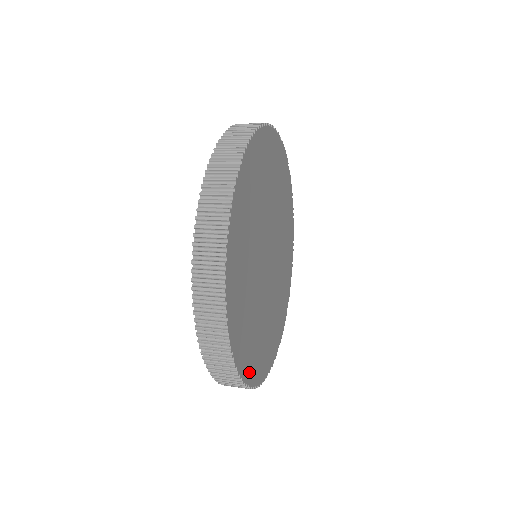
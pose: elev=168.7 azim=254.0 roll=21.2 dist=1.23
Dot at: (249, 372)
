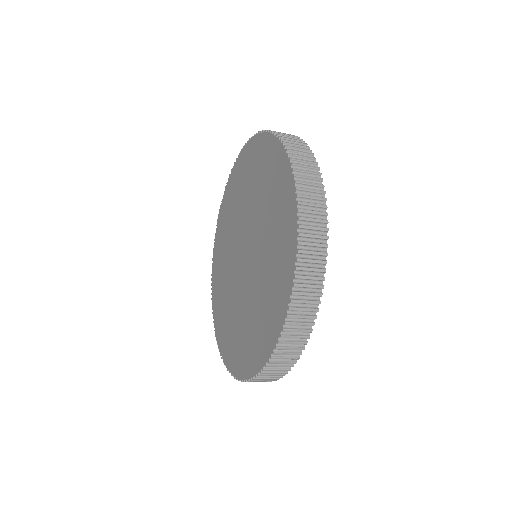
Dot at: occluded
